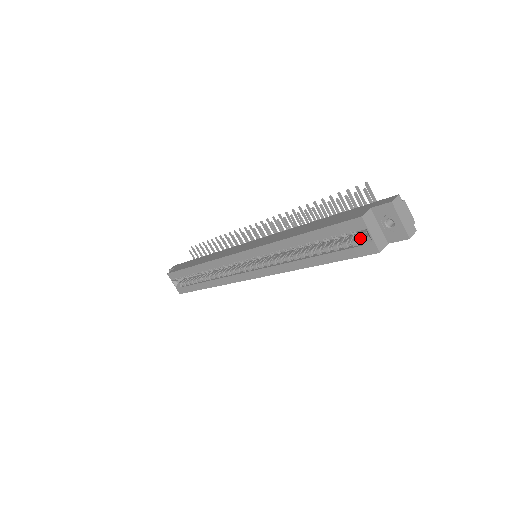
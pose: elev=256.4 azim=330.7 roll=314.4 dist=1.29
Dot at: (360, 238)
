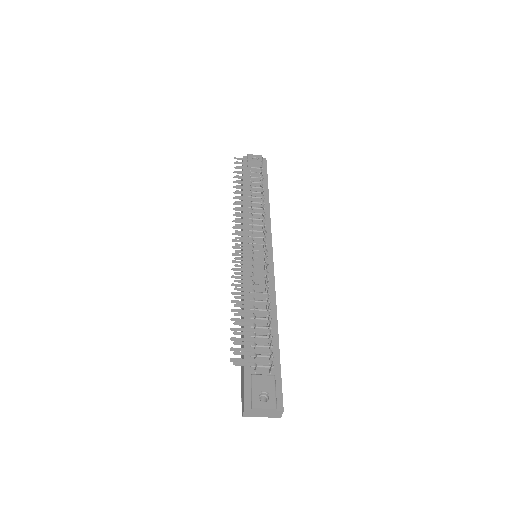
Dot at: occluded
